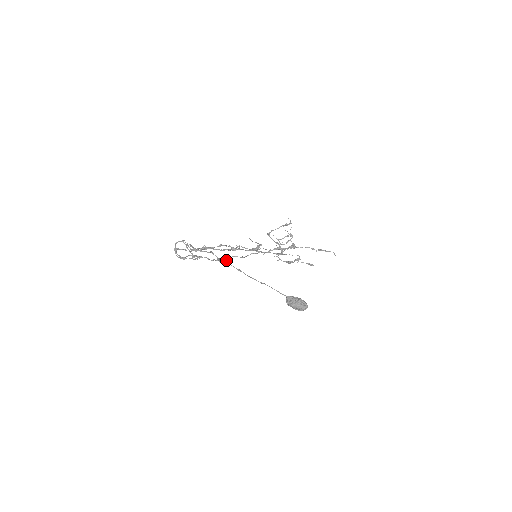
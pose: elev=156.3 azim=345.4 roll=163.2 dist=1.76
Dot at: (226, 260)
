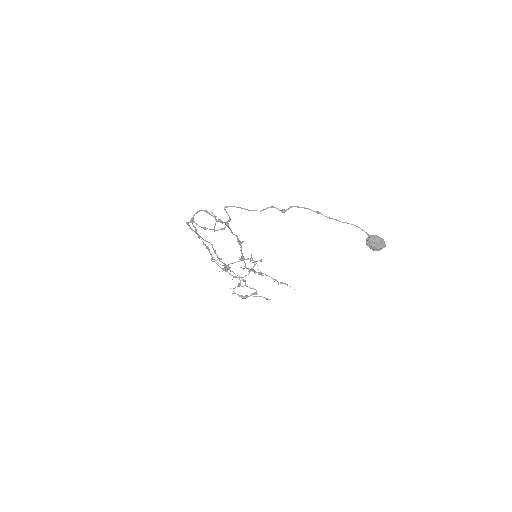
Dot at: (219, 258)
